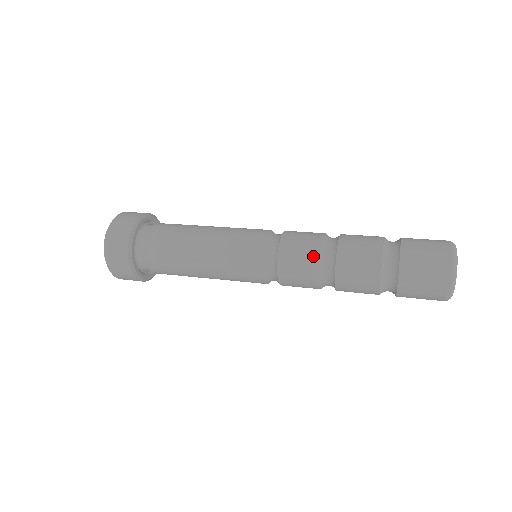
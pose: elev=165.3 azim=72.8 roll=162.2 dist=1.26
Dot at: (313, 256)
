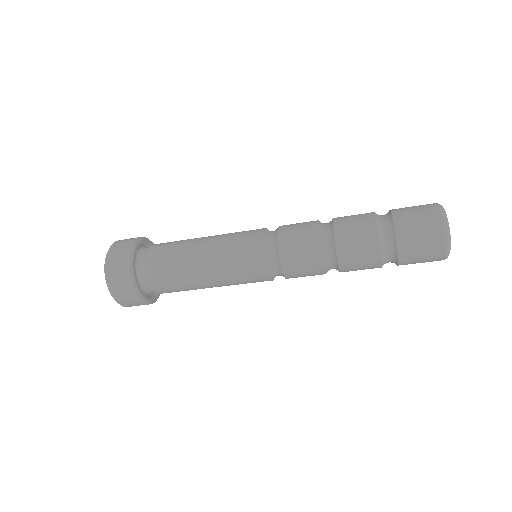
Dot at: (312, 241)
